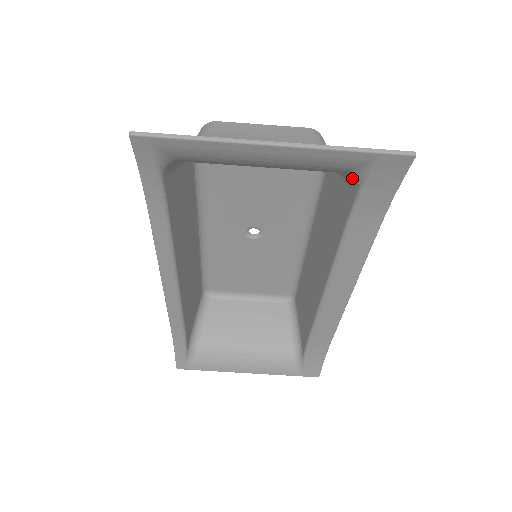
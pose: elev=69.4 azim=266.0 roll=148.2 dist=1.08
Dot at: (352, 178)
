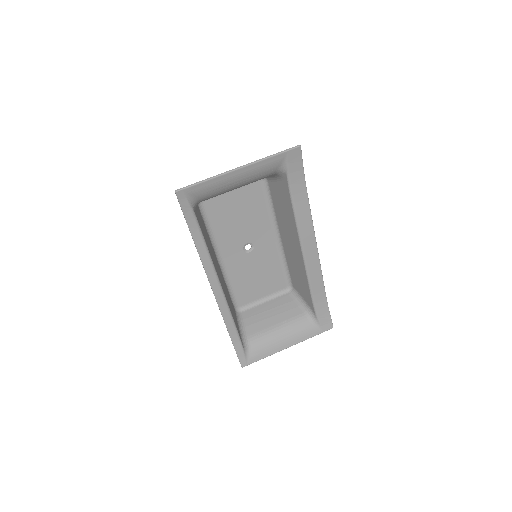
Dot at: (281, 173)
